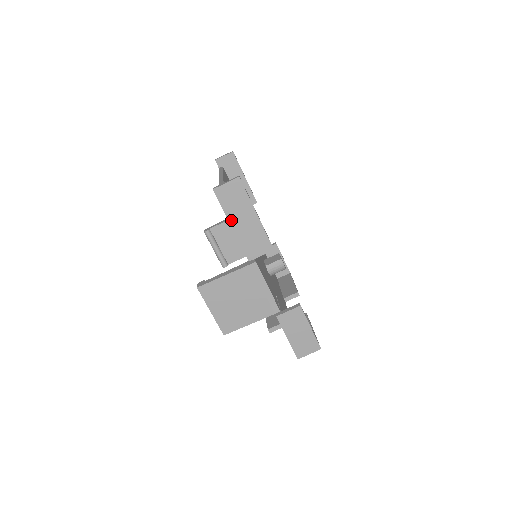
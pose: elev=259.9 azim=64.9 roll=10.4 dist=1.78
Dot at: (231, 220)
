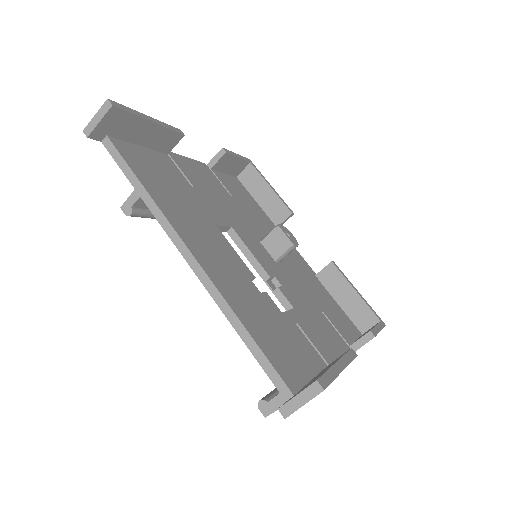
Dot at: occluded
